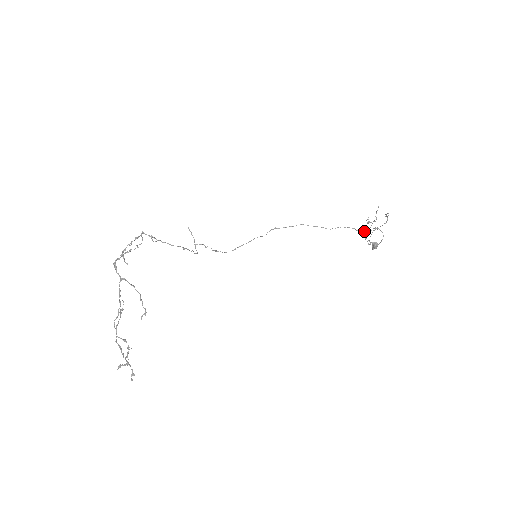
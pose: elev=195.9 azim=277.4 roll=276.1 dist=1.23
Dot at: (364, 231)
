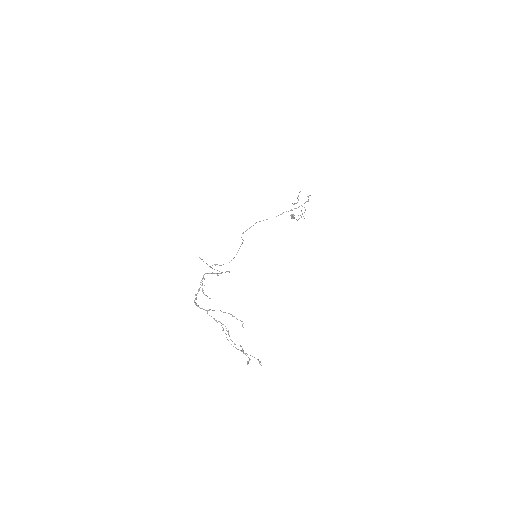
Dot at: occluded
